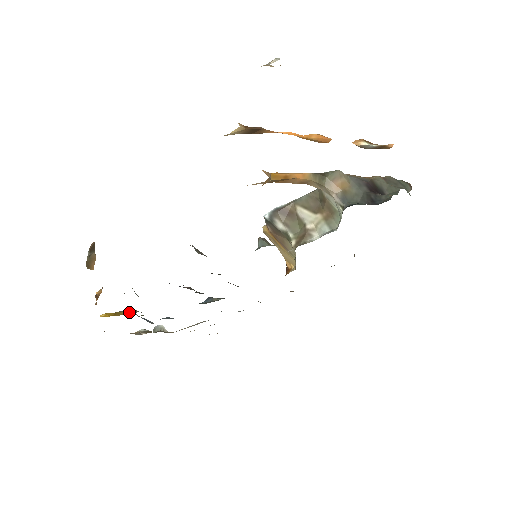
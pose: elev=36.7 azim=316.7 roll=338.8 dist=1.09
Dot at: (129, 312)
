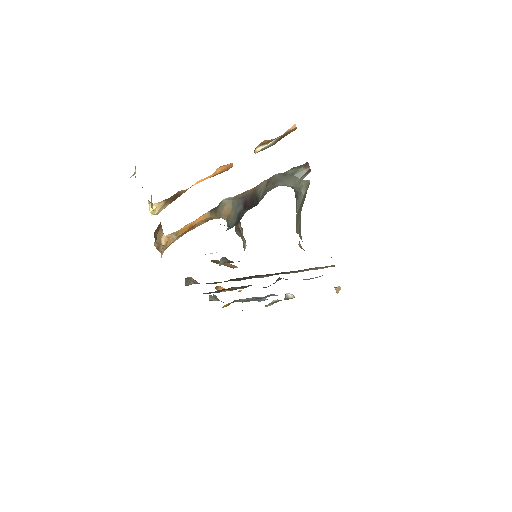
Dot at: occluded
